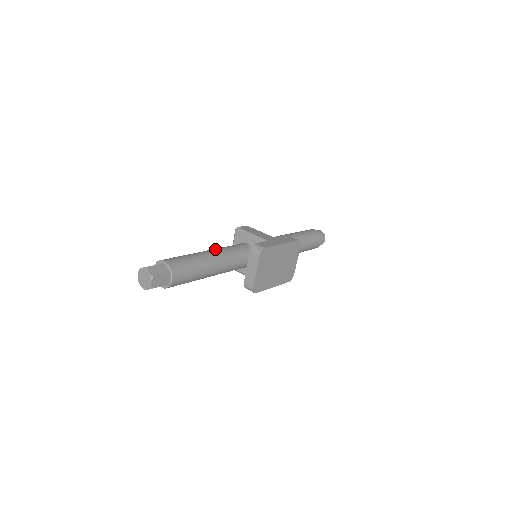
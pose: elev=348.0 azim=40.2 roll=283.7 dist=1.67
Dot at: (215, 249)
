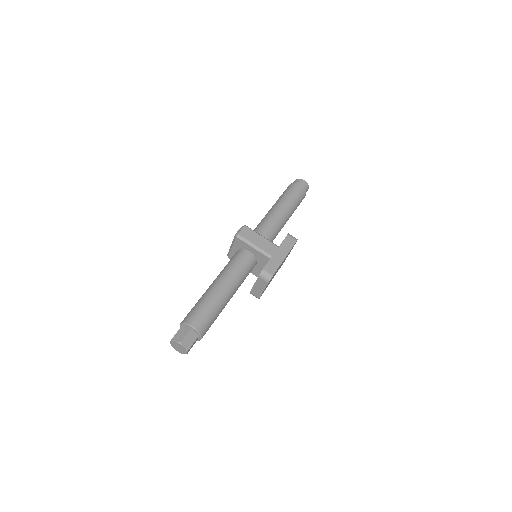
Dot at: (226, 278)
